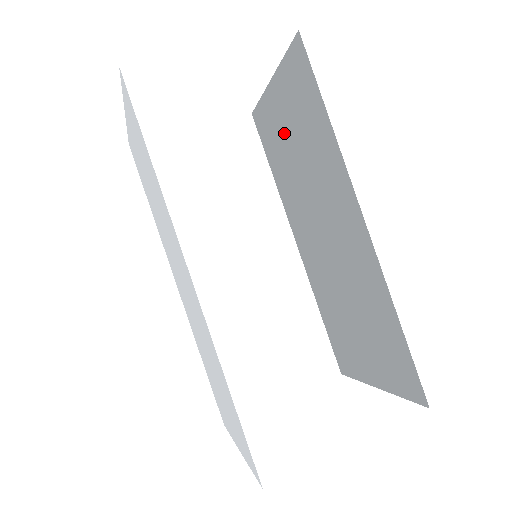
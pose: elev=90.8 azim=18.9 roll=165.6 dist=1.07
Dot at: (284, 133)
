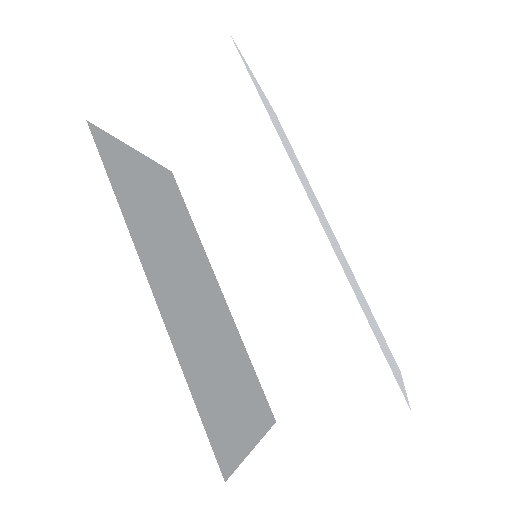
Dot at: (280, 128)
